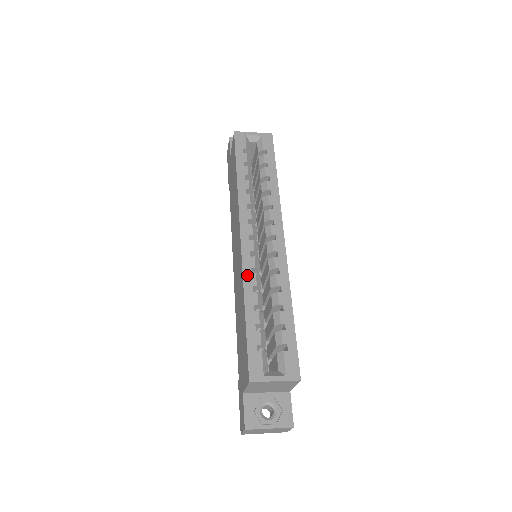
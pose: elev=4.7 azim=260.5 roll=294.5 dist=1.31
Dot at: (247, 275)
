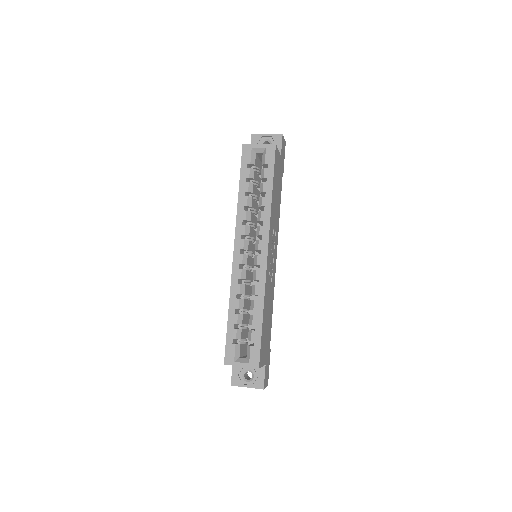
Dot at: (234, 284)
